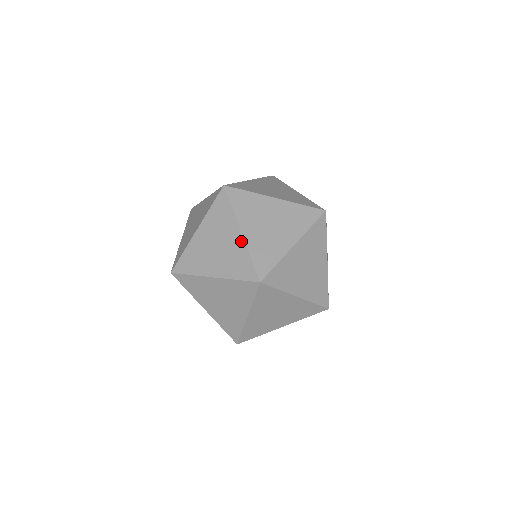
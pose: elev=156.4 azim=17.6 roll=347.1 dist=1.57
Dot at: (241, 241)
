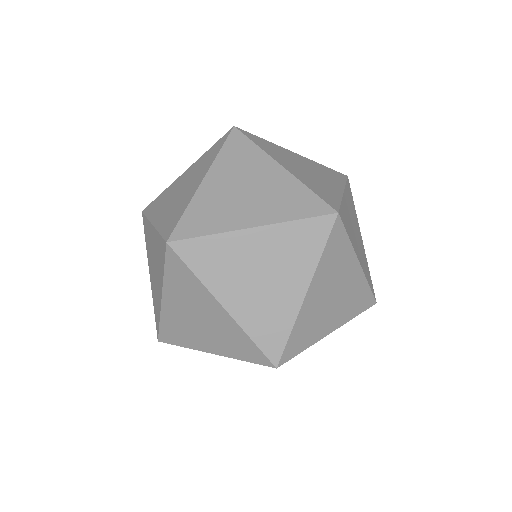
Dot at: (228, 319)
